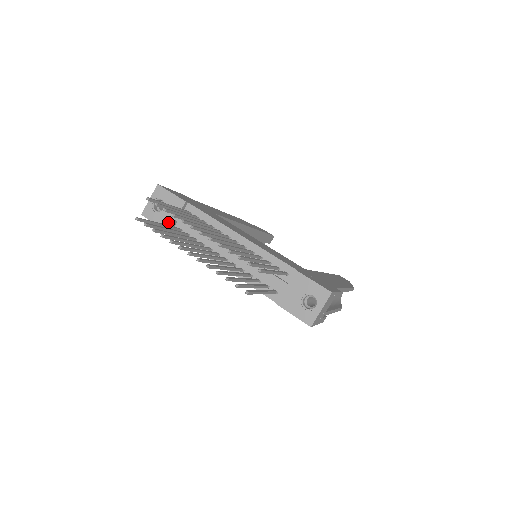
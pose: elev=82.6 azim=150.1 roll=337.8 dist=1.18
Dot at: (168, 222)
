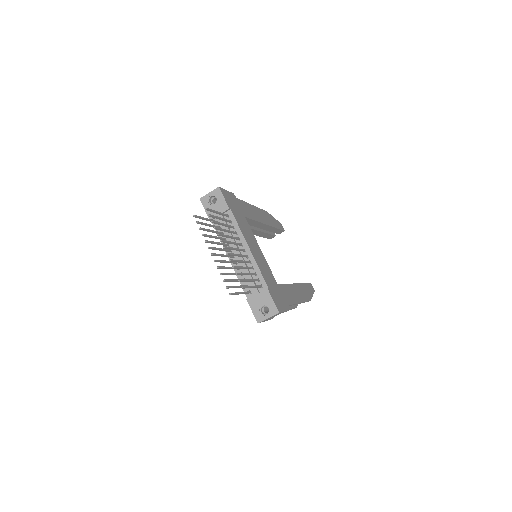
Dot at: (213, 214)
